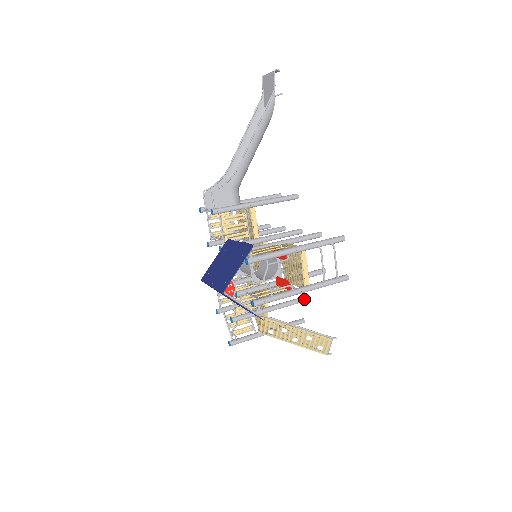
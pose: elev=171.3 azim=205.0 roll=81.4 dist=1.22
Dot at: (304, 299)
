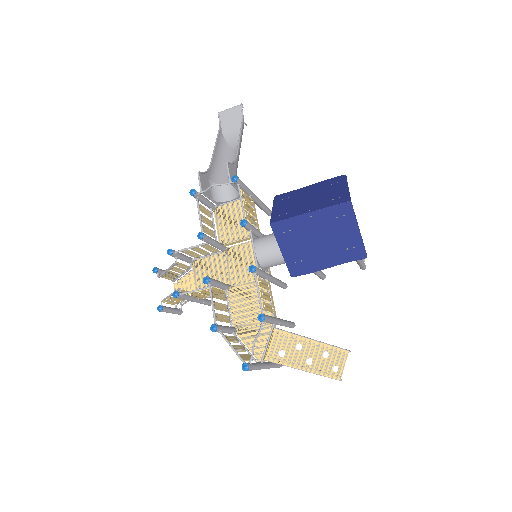
Dot at: (293, 323)
